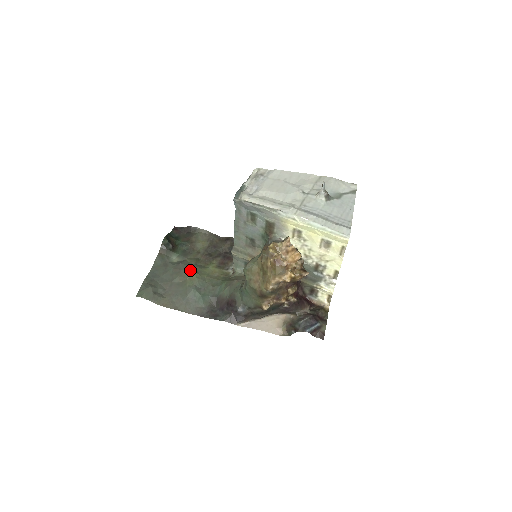
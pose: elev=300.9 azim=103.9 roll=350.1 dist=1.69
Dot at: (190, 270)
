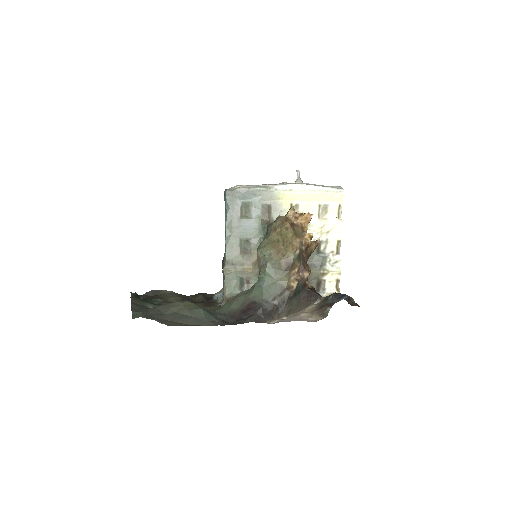
Dot at: (181, 301)
